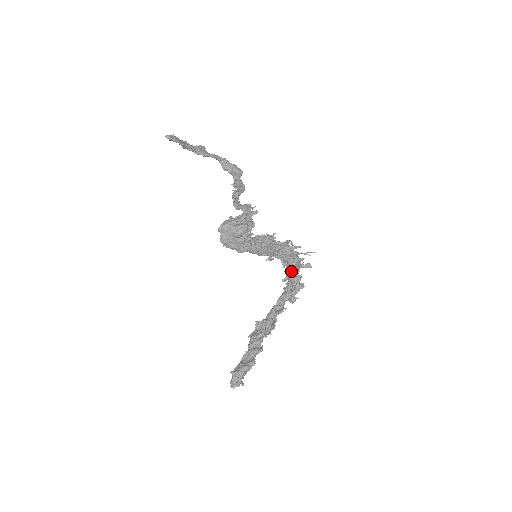
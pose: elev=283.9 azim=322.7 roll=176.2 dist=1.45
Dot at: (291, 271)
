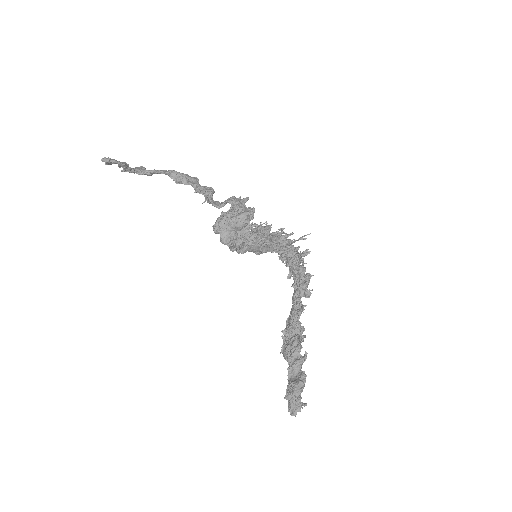
Dot at: (295, 262)
